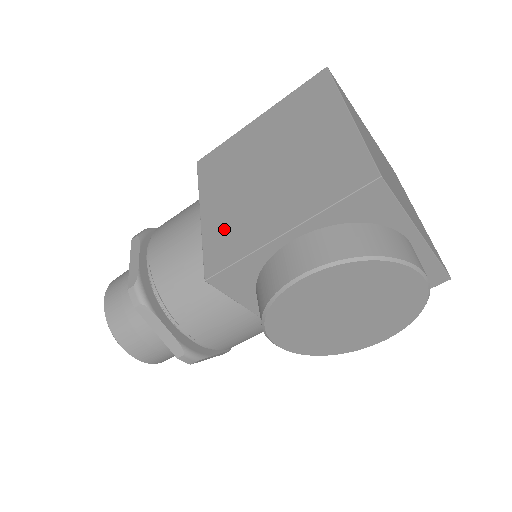
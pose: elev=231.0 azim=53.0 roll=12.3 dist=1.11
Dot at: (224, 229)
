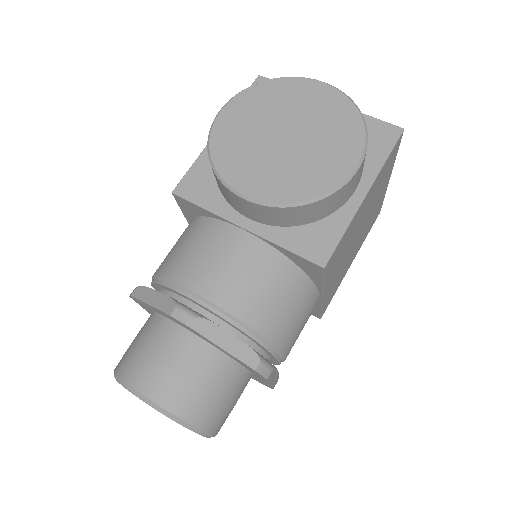
Dot at: occluded
